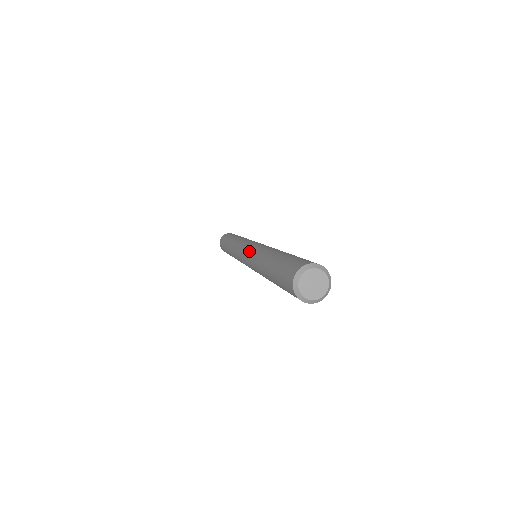
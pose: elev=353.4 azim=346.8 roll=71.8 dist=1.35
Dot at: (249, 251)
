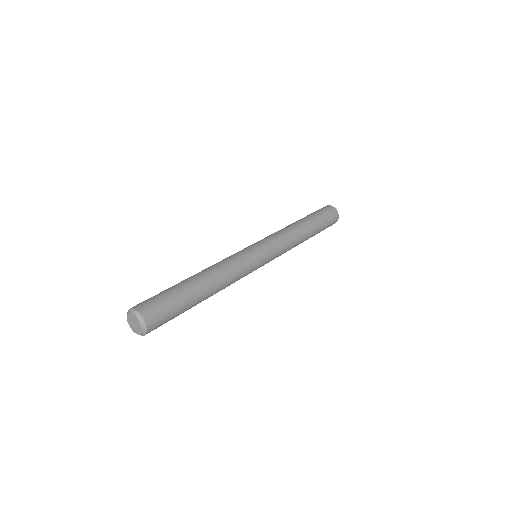
Dot at: (242, 251)
